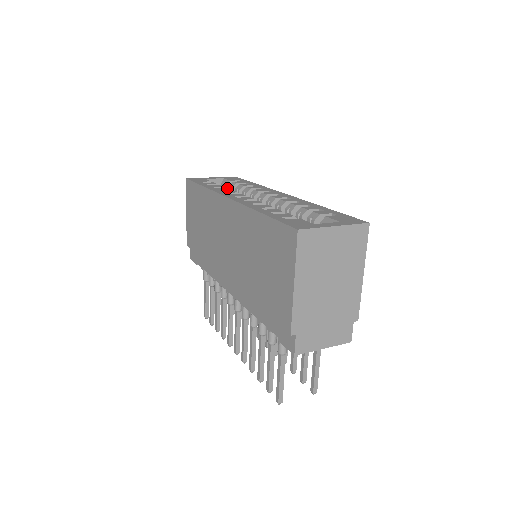
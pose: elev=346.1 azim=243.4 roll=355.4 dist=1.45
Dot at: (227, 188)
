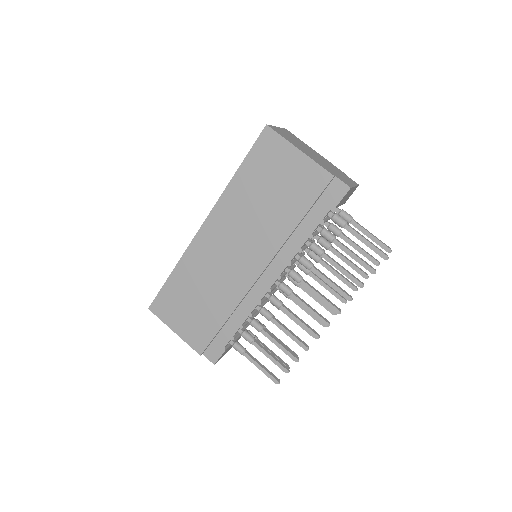
Dot at: occluded
